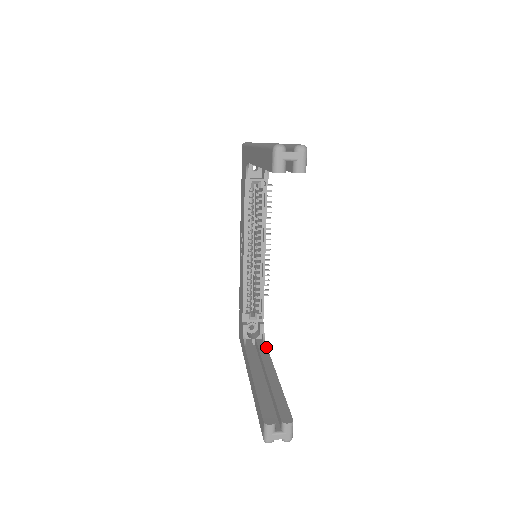
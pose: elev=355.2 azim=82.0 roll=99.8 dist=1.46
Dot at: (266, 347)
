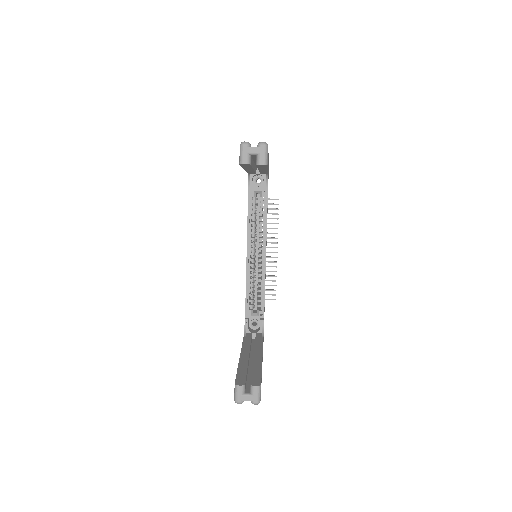
Dot at: (262, 339)
